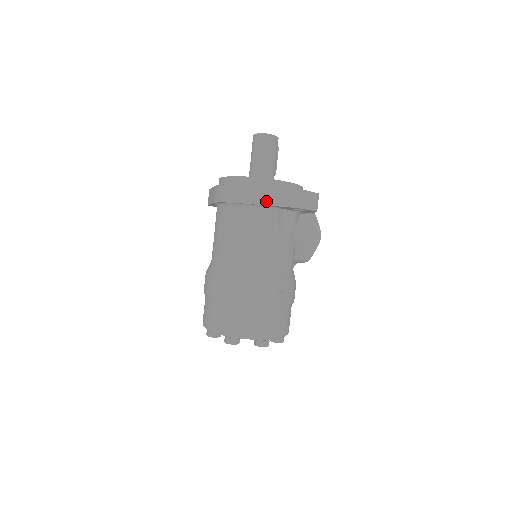
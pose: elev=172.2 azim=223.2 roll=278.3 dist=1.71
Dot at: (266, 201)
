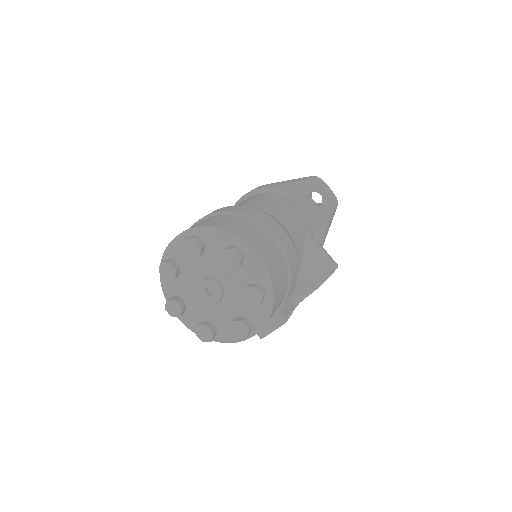
Dot at: (283, 183)
